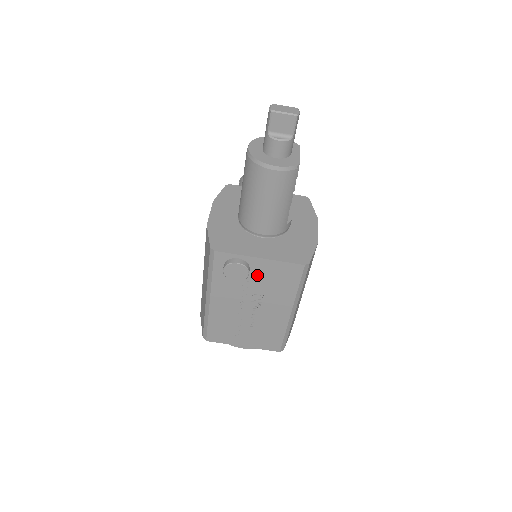
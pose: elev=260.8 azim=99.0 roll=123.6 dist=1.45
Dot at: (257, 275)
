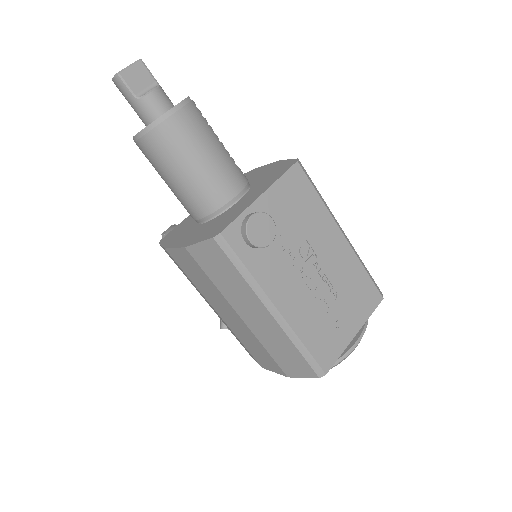
Dot at: (279, 220)
